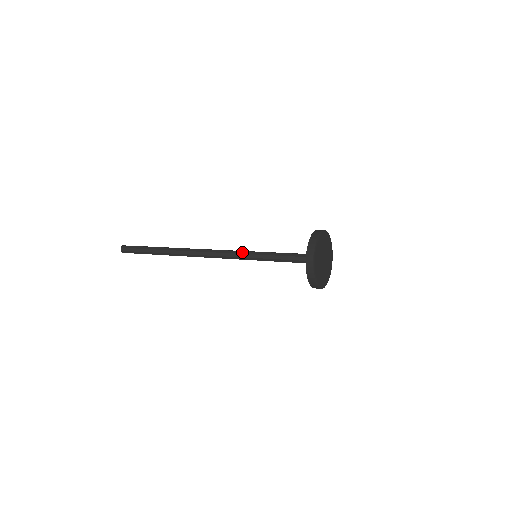
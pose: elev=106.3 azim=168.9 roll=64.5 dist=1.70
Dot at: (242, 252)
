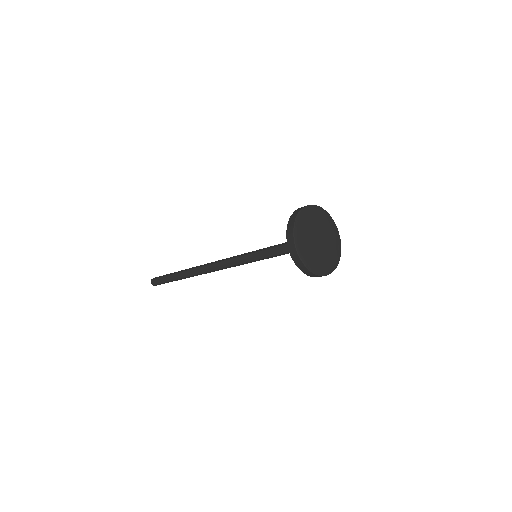
Dot at: (243, 254)
